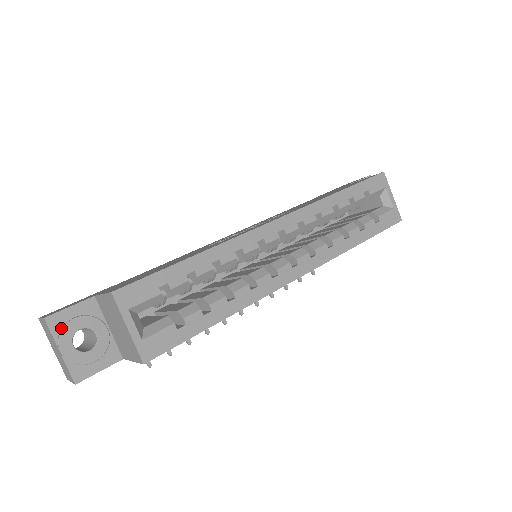
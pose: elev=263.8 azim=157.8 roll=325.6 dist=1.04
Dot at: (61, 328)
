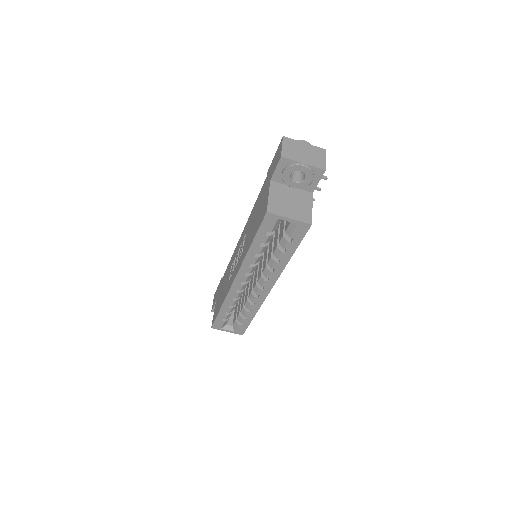
Dot at: occluded
